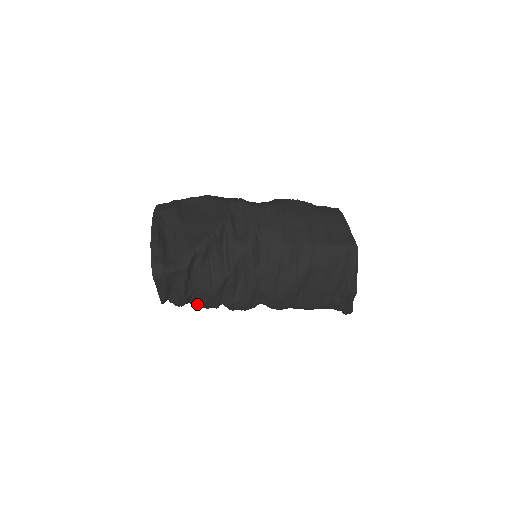
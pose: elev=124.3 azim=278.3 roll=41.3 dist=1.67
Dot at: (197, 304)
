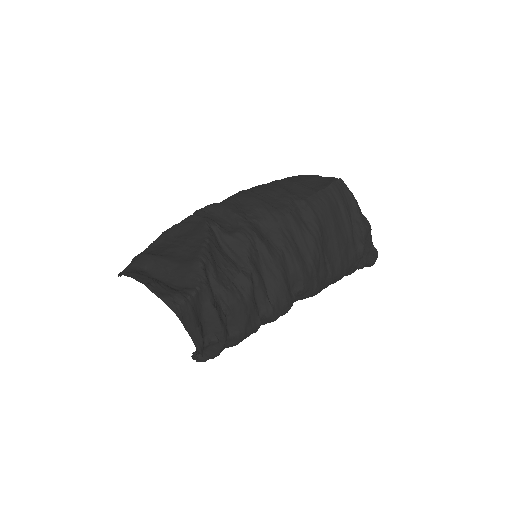
Dot at: (237, 333)
